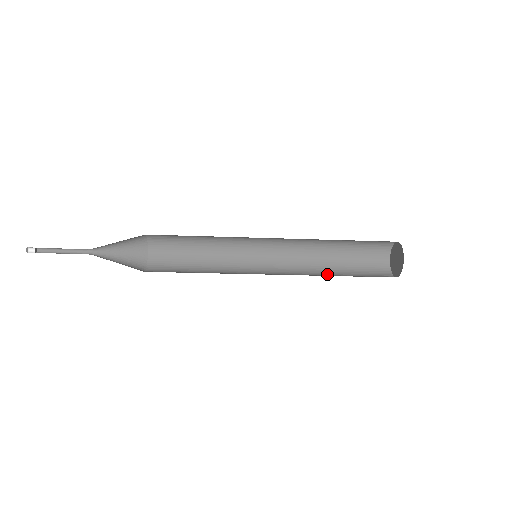
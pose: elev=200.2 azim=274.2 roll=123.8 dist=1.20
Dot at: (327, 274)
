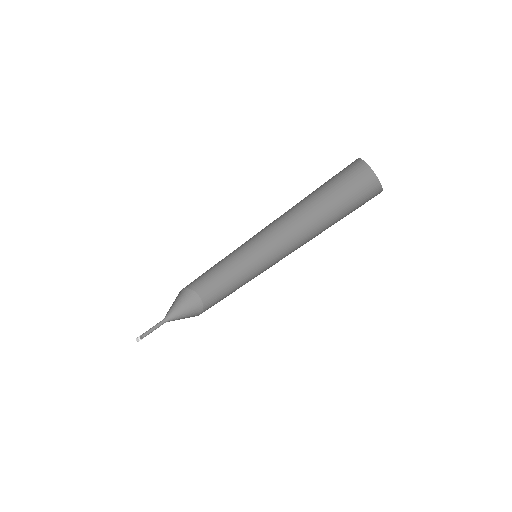
Dot at: occluded
